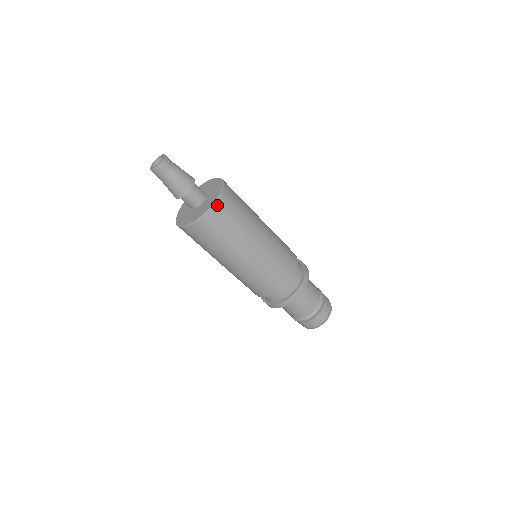
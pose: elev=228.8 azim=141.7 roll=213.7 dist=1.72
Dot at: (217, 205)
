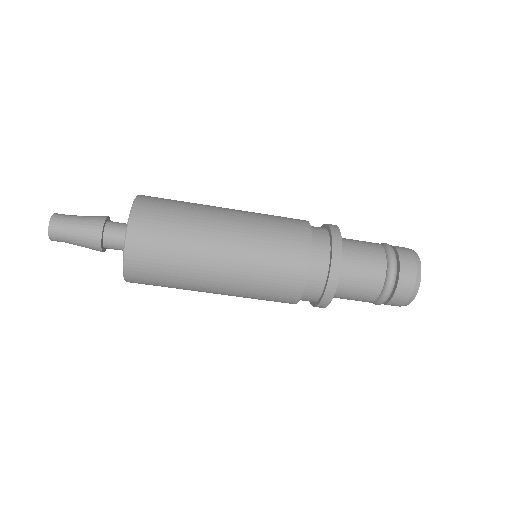
Dot at: (129, 247)
